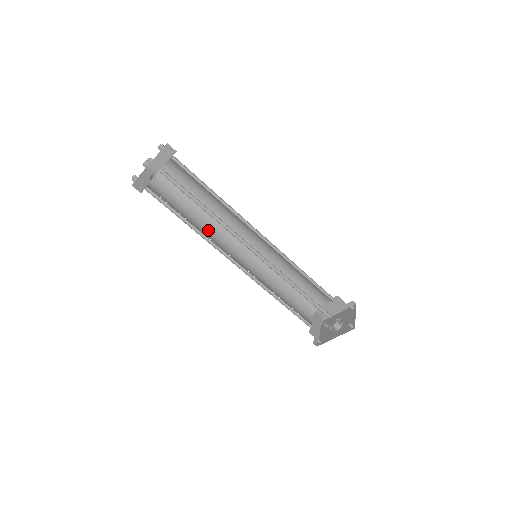
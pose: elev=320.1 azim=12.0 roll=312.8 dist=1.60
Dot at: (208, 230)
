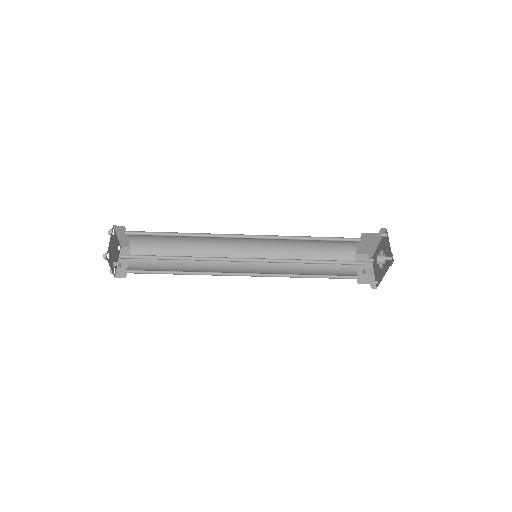
Dot at: (203, 261)
